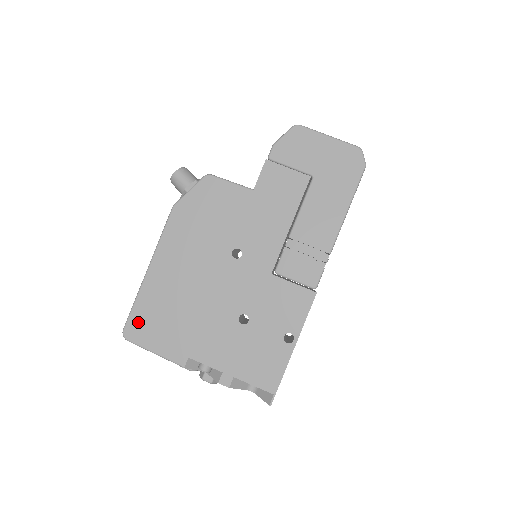
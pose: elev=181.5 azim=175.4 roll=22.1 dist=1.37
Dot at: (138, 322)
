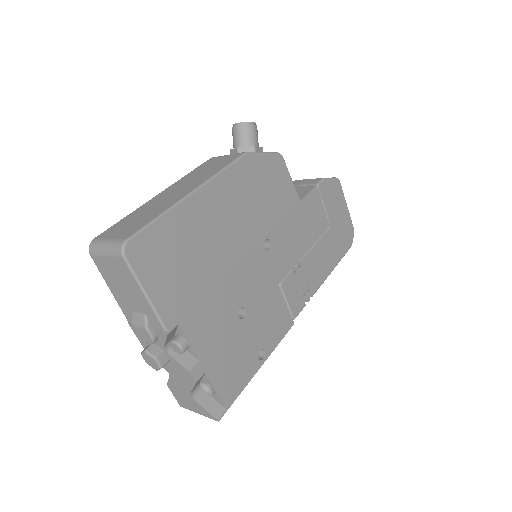
Dot at: (151, 243)
